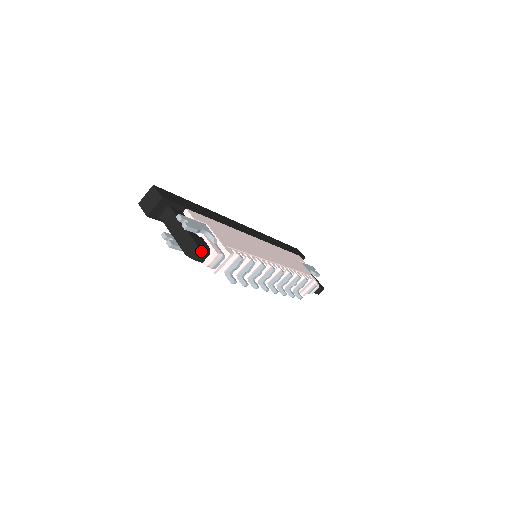
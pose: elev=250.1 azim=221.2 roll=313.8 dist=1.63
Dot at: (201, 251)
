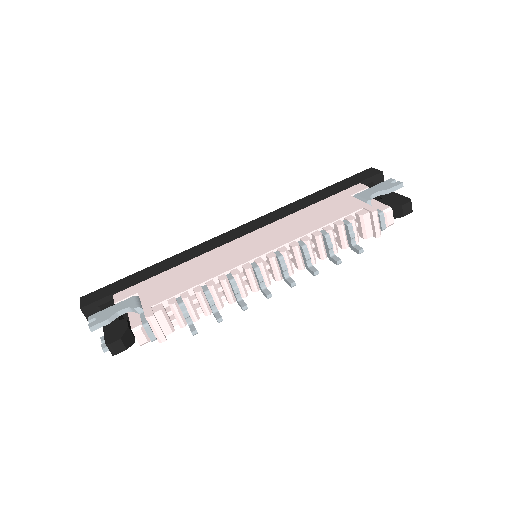
Dot at: (107, 345)
